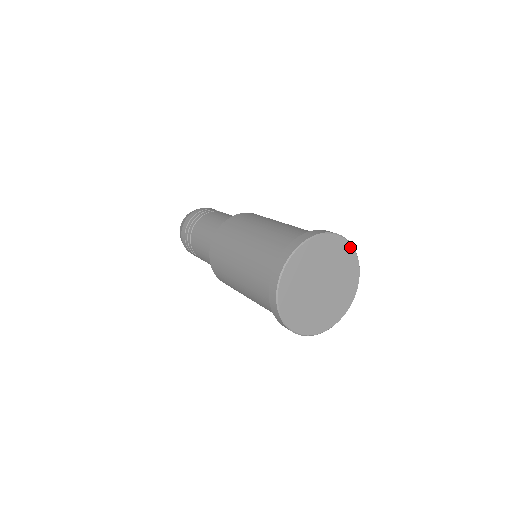
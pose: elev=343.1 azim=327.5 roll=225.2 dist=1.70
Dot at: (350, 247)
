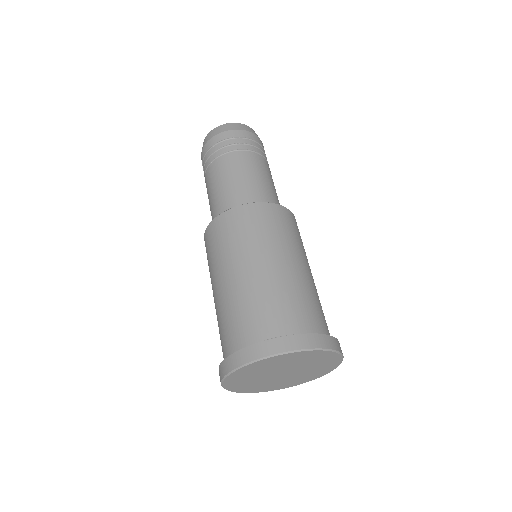
Dot at: (338, 356)
